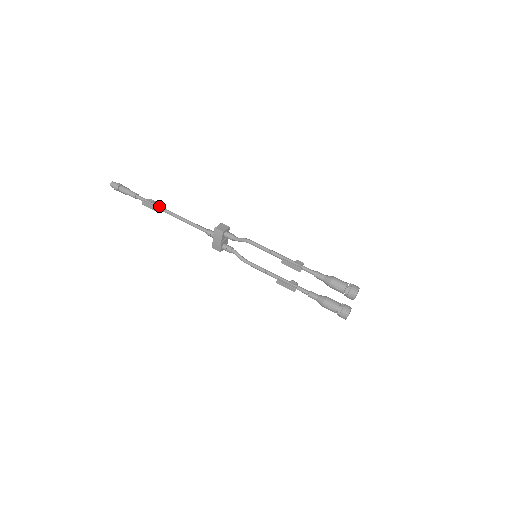
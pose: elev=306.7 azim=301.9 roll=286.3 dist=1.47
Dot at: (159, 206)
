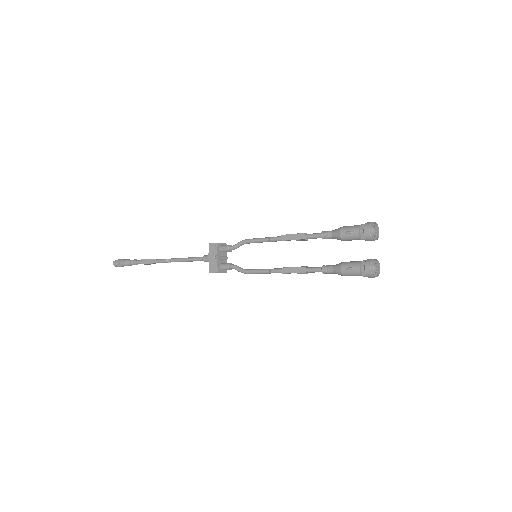
Dot at: (157, 259)
